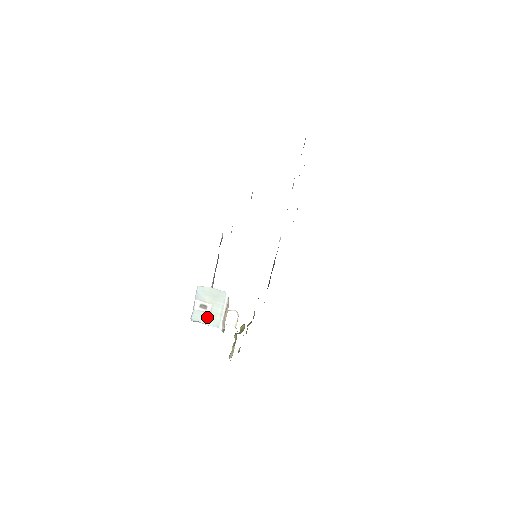
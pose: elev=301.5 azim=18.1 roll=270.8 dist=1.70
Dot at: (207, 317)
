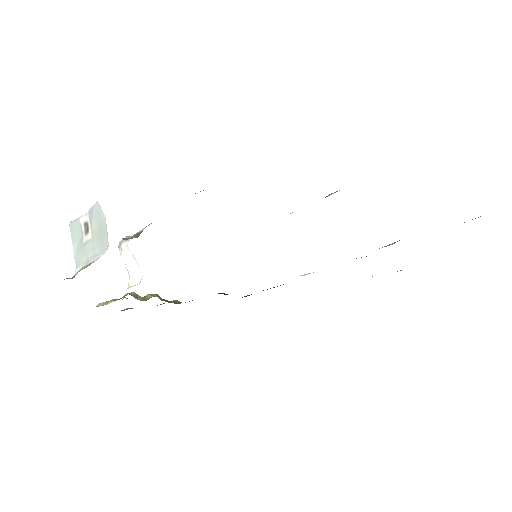
Dot at: (80, 243)
